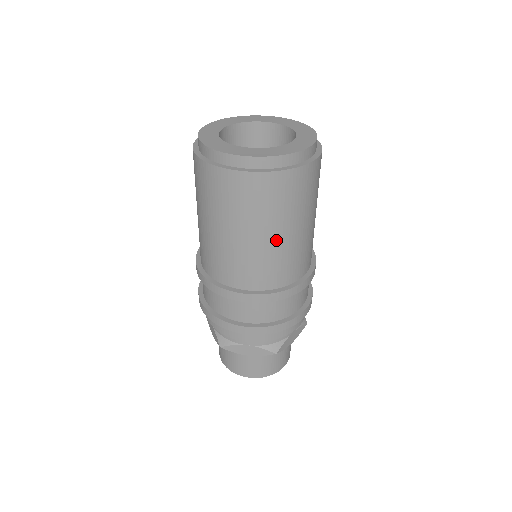
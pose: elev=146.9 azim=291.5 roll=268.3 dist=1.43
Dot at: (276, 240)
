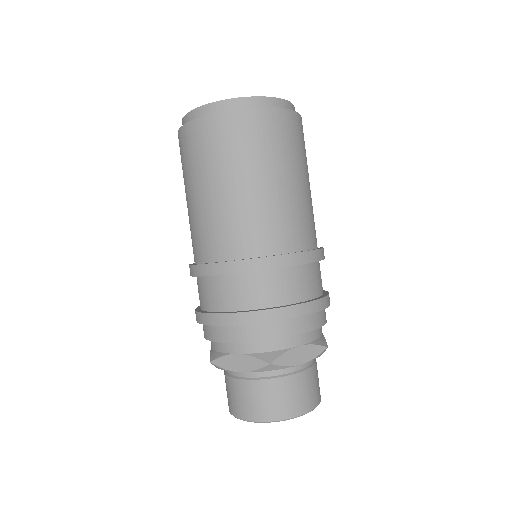
Dot at: (303, 187)
